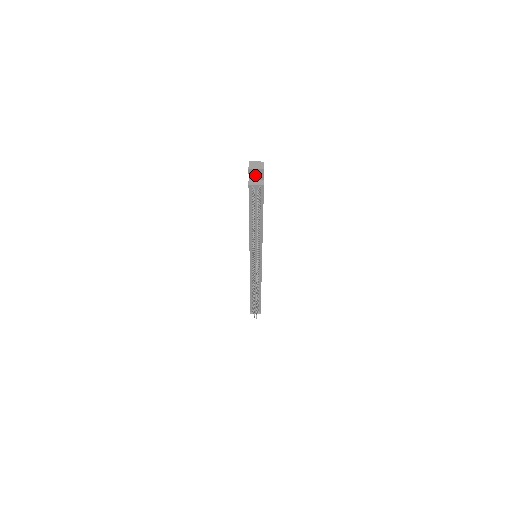
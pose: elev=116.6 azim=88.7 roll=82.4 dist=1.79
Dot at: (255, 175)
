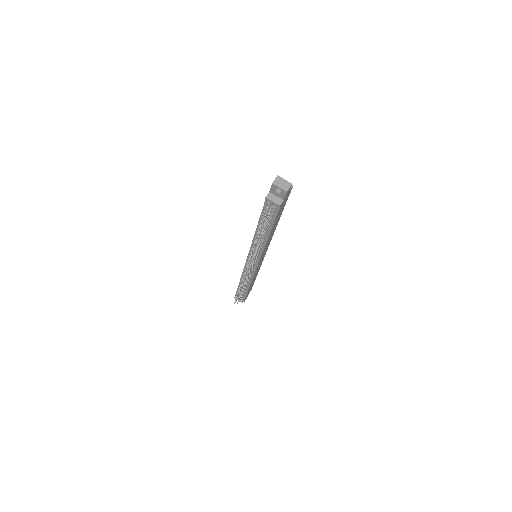
Dot at: (277, 192)
